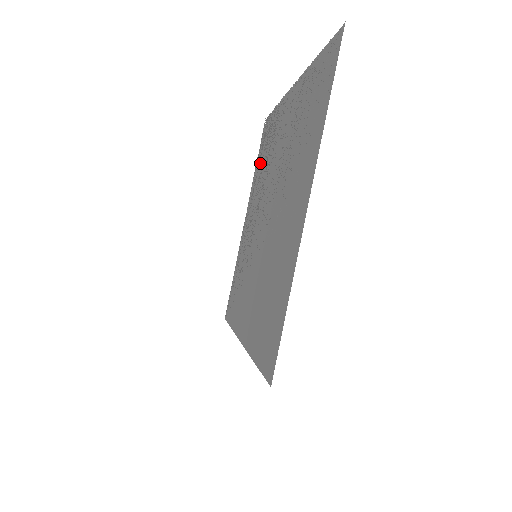
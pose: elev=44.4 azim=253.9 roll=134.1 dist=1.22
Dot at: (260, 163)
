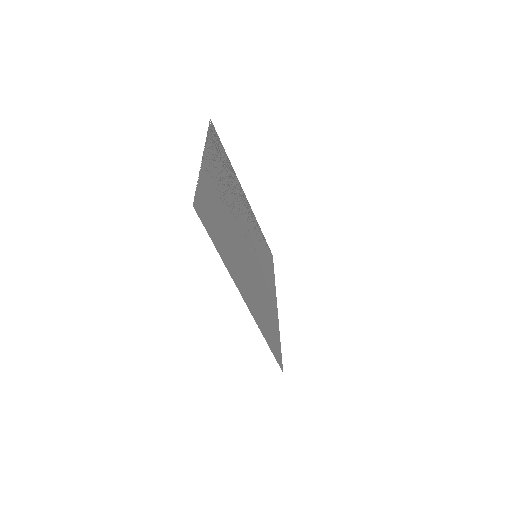
Dot at: (227, 165)
